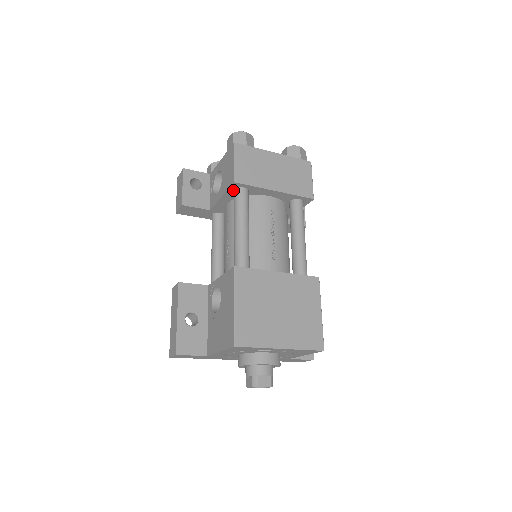
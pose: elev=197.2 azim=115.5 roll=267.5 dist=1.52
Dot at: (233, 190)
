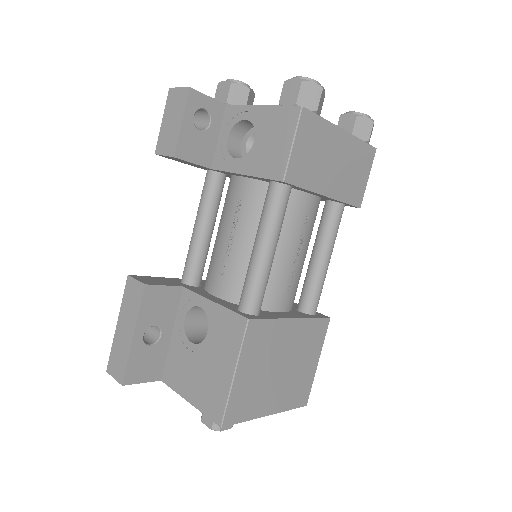
Dot at: (270, 180)
